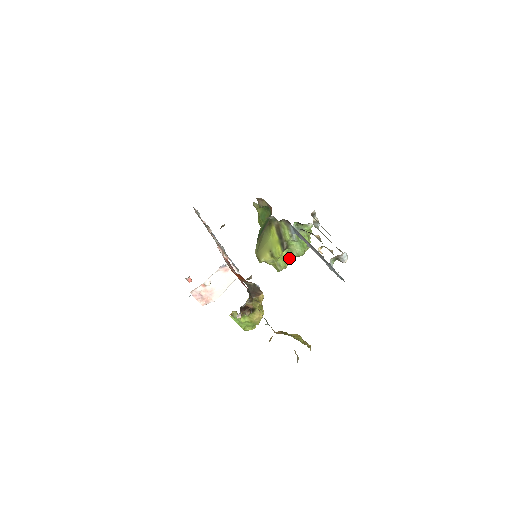
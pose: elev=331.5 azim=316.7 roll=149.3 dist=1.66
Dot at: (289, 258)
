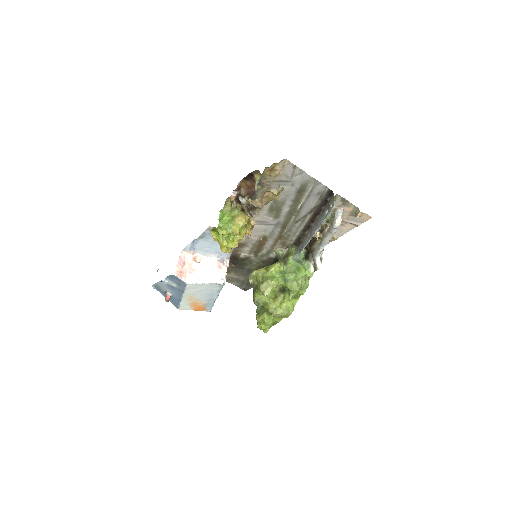
Dot at: (279, 279)
